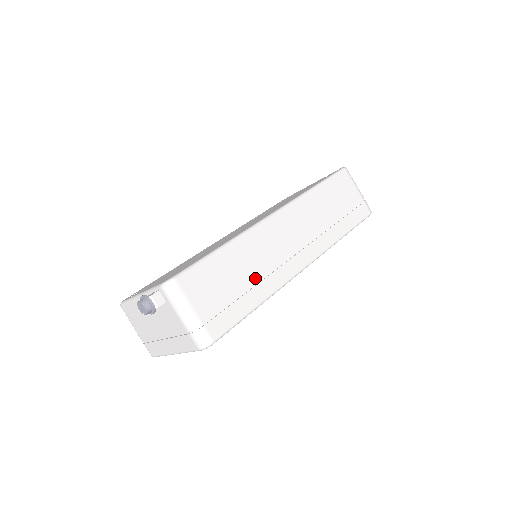
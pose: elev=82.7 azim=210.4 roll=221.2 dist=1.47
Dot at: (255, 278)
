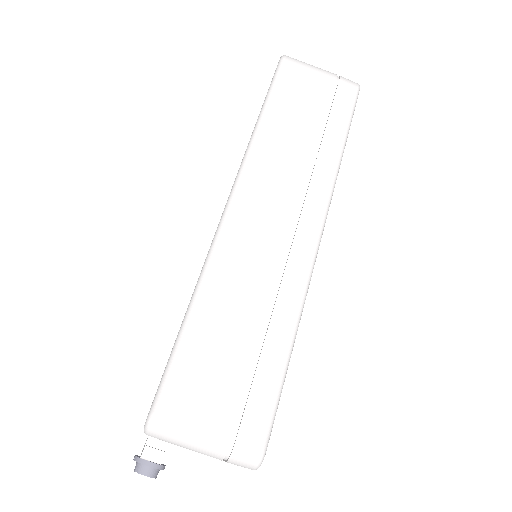
Dot at: (261, 315)
